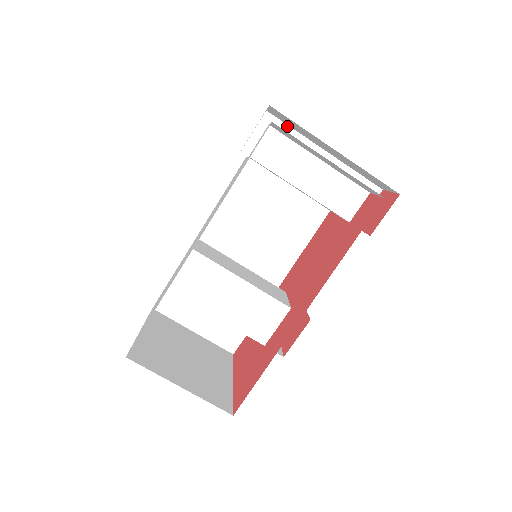
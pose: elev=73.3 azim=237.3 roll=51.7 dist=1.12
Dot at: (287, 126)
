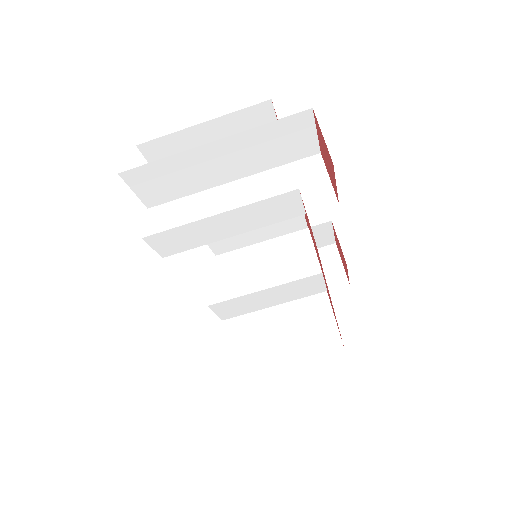
Dot at: (151, 163)
